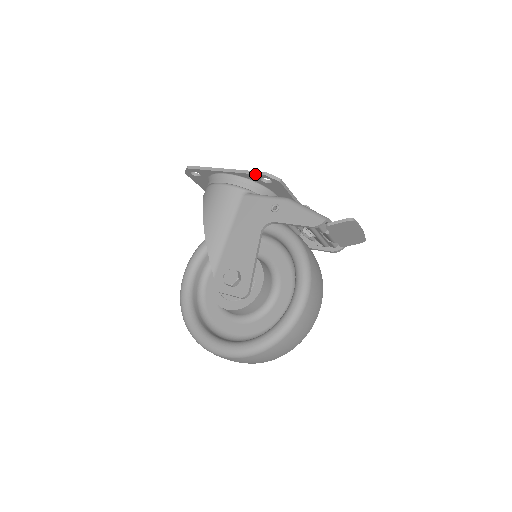
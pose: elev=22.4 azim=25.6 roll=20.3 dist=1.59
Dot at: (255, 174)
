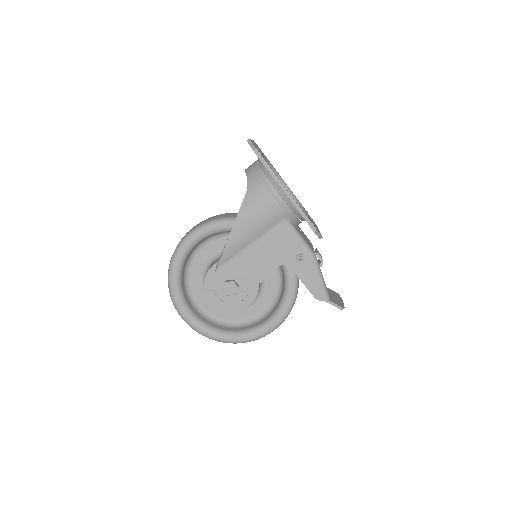
Dot at: (308, 223)
